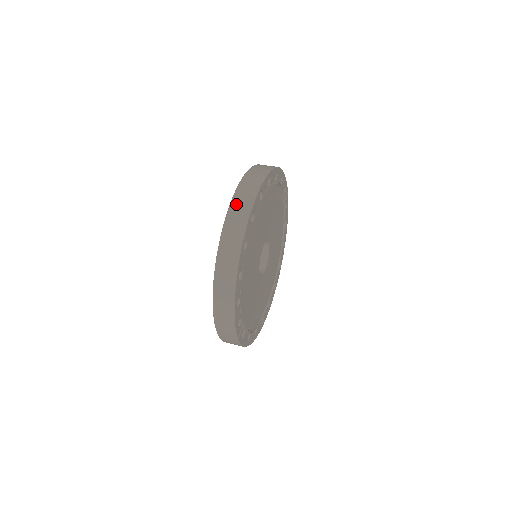
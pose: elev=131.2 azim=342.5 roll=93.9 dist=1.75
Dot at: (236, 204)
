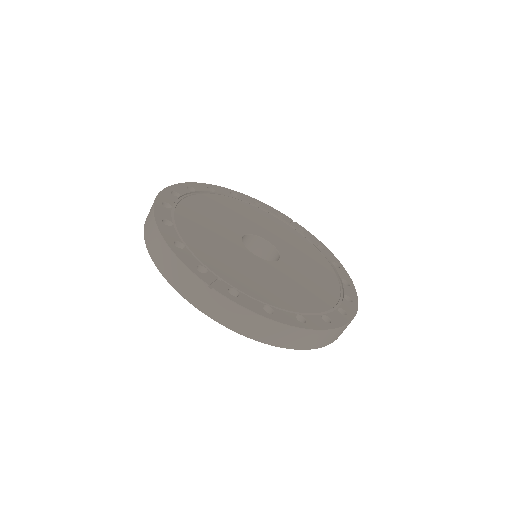
Dot at: occluded
